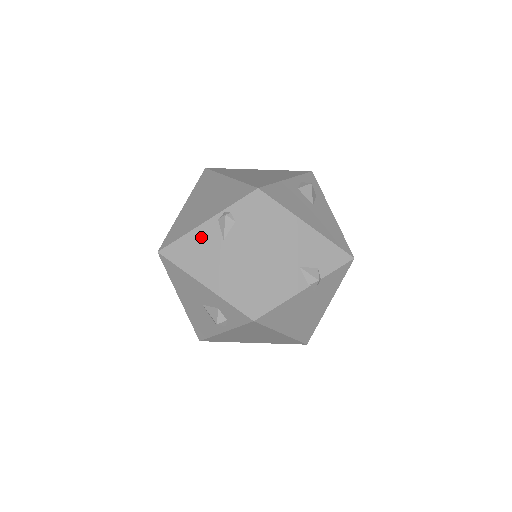
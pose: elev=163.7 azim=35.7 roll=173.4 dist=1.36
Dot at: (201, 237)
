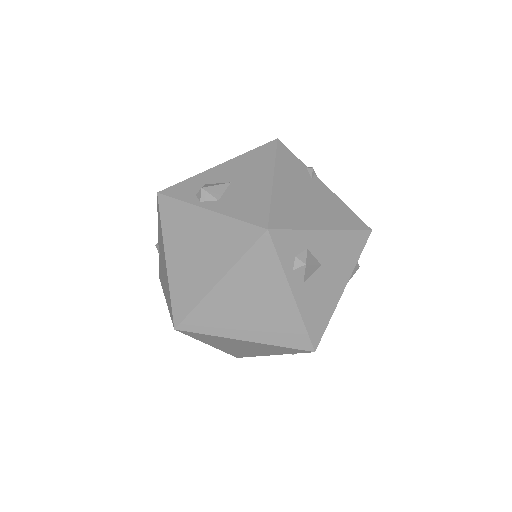
Dot at: occluded
